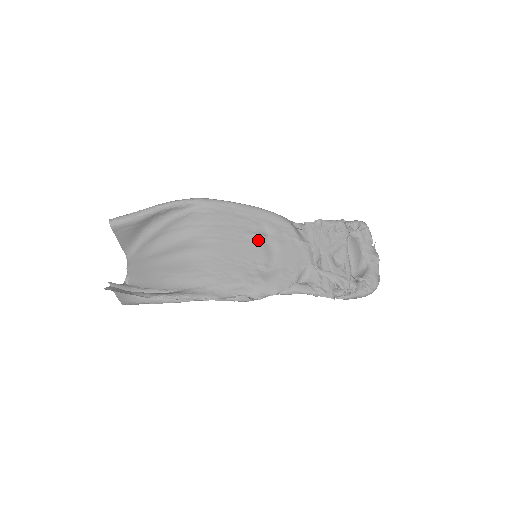
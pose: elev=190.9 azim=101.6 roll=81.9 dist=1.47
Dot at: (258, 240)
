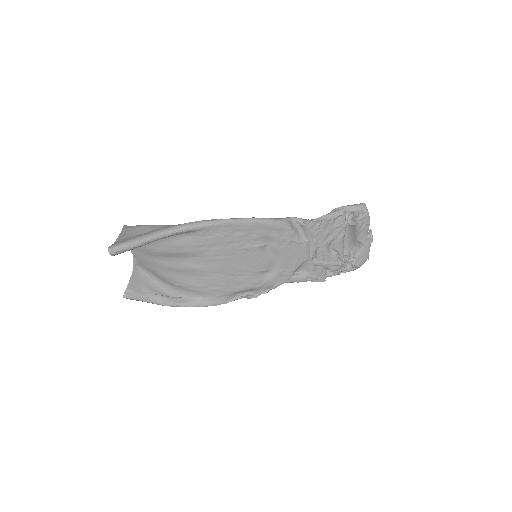
Dot at: (258, 251)
